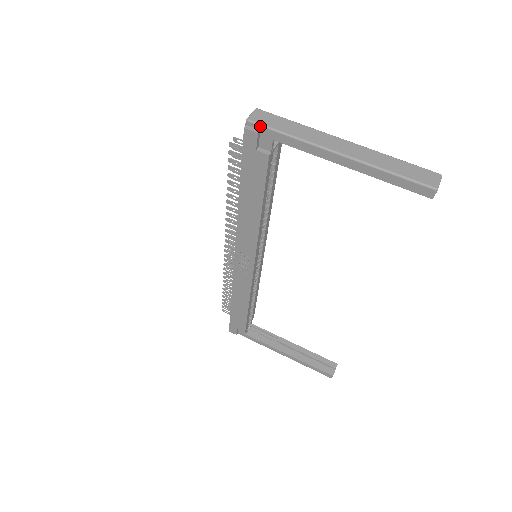
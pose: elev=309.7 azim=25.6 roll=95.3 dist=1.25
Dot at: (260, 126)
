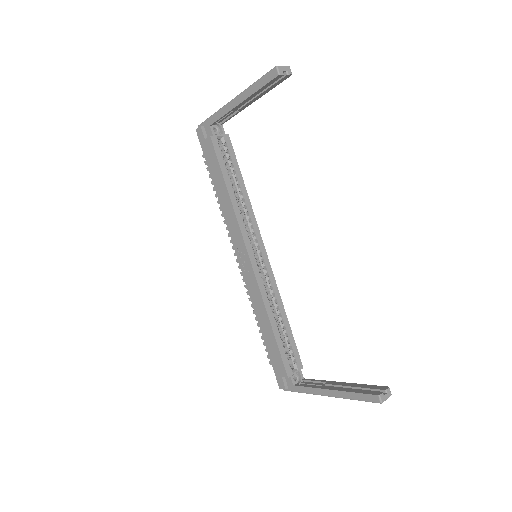
Dot at: (203, 123)
